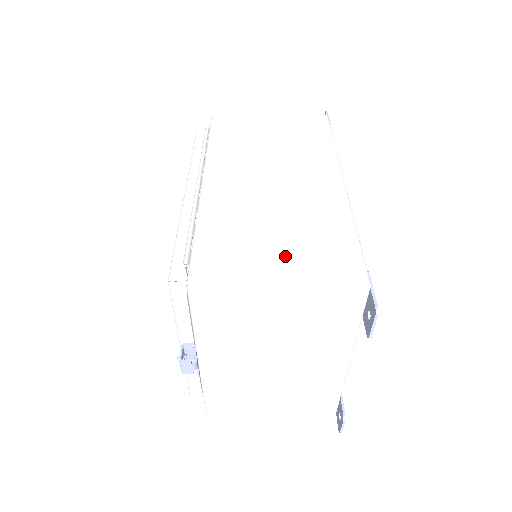
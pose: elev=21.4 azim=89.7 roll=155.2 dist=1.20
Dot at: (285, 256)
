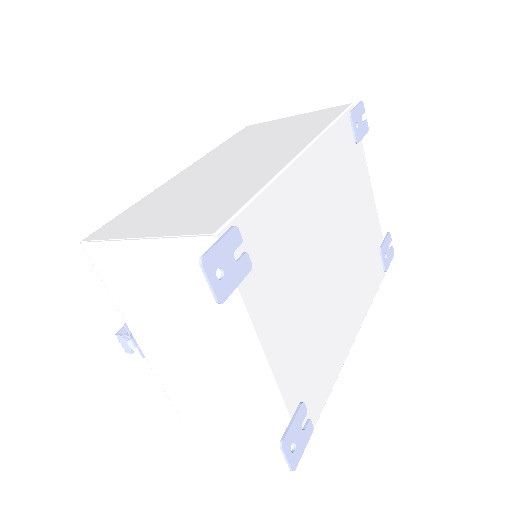
Dot at: (171, 217)
